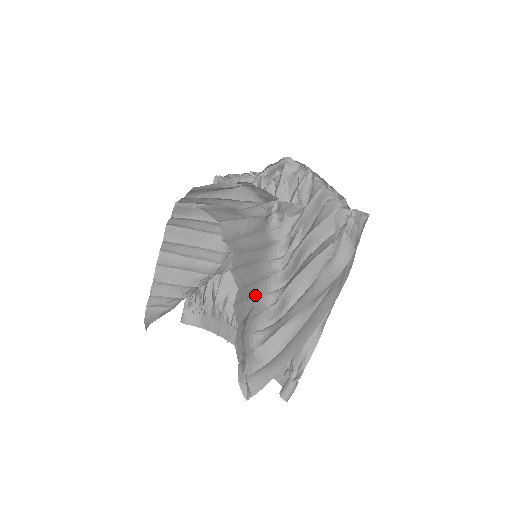
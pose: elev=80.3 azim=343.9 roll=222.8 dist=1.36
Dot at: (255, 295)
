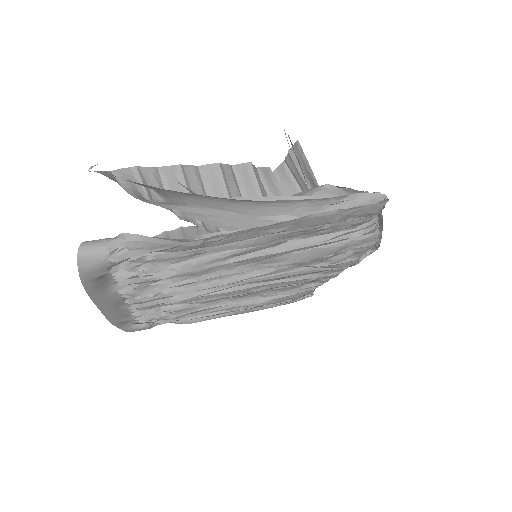
Dot at: occluded
